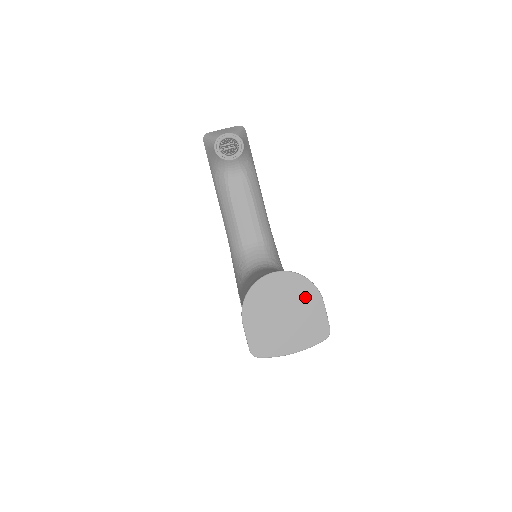
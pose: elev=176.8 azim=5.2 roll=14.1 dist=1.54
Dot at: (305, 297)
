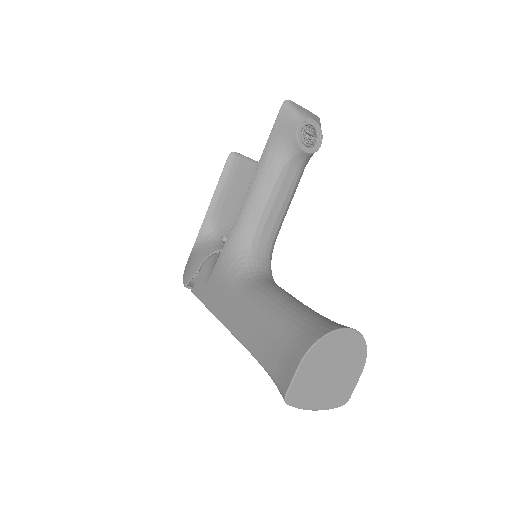
Dot at: (355, 363)
